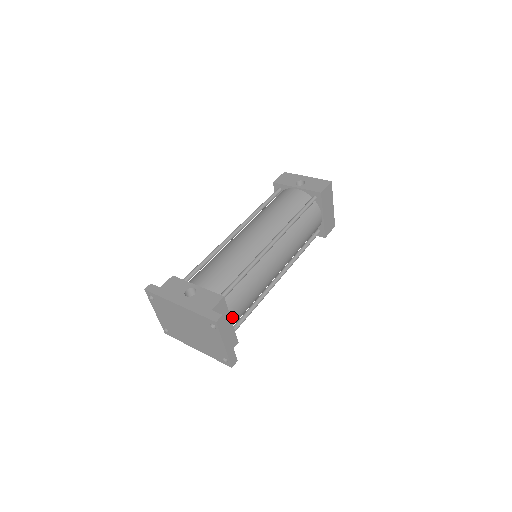
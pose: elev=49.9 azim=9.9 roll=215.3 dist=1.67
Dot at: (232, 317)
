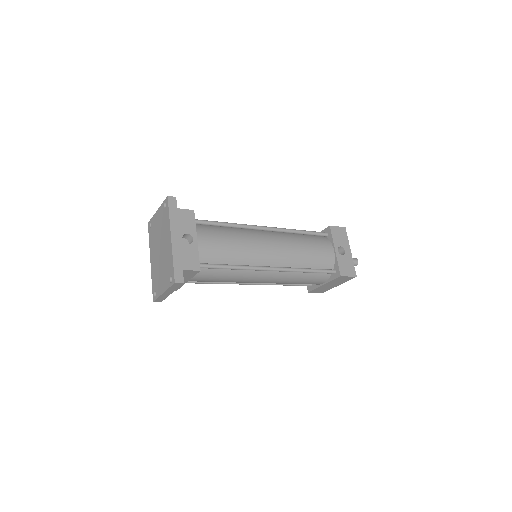
Dot at: (191, 279)
